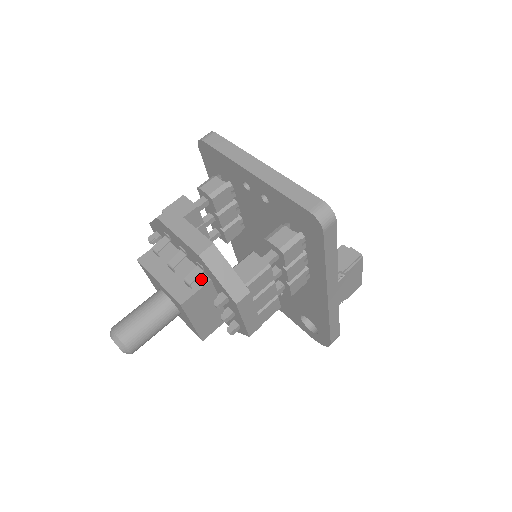
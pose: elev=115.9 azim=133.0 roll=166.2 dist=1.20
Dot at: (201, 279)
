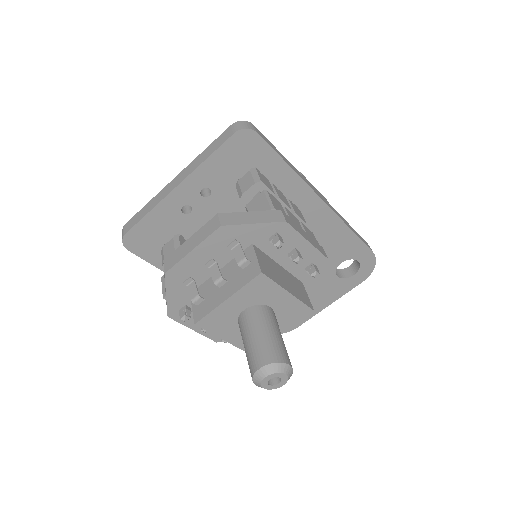
Dot at: (247, 254)
